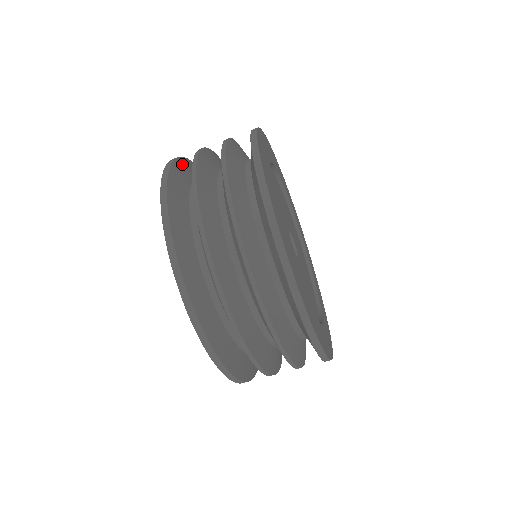
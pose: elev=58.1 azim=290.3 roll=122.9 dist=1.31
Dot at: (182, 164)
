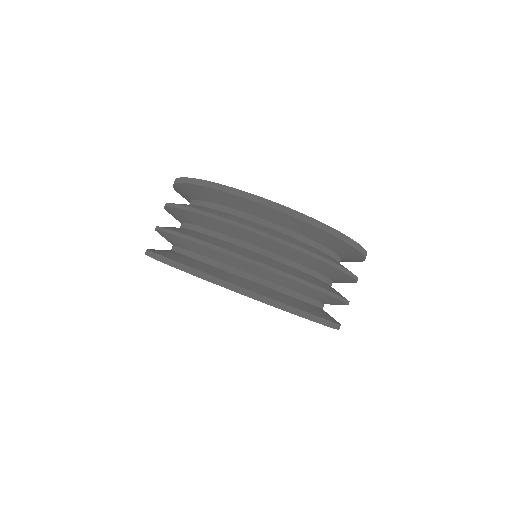
Dot at: occluded
